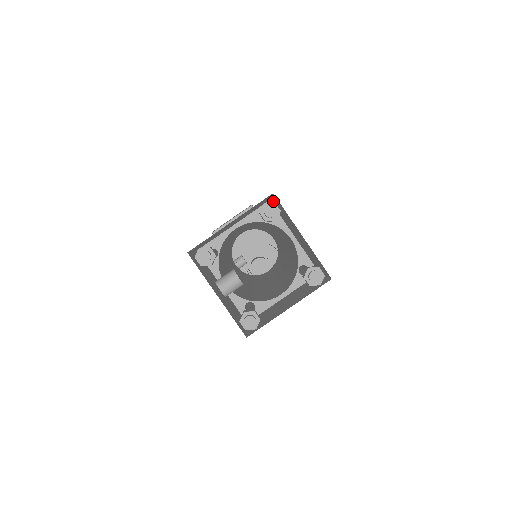
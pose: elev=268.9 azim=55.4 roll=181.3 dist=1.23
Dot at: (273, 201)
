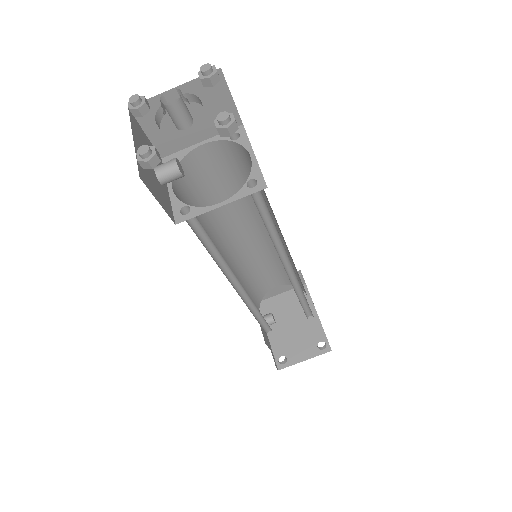
Dot at: (236, 107)
